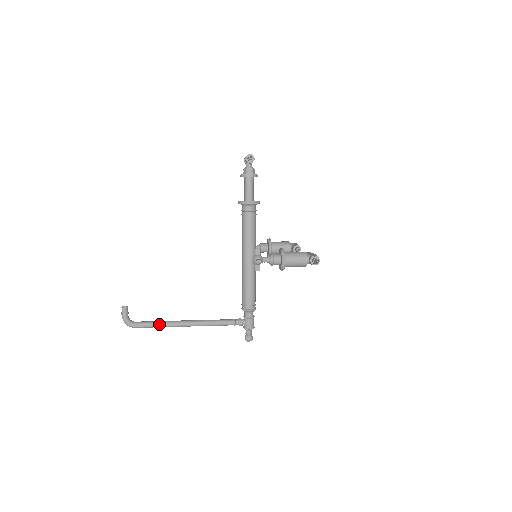
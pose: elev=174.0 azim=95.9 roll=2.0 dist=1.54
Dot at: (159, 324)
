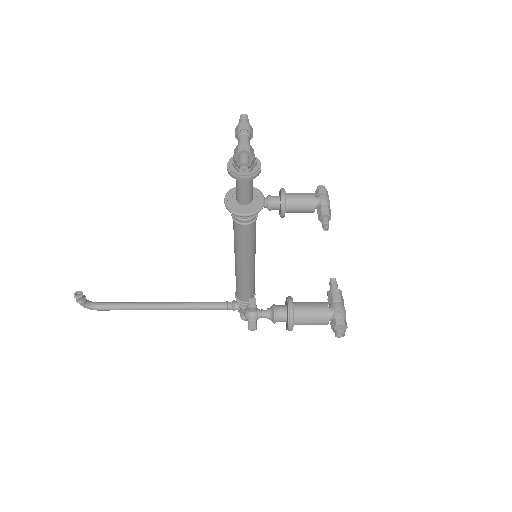
Dot at: (128, 309)
